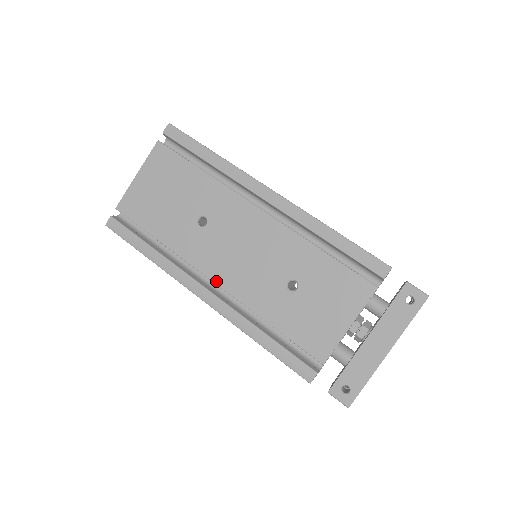
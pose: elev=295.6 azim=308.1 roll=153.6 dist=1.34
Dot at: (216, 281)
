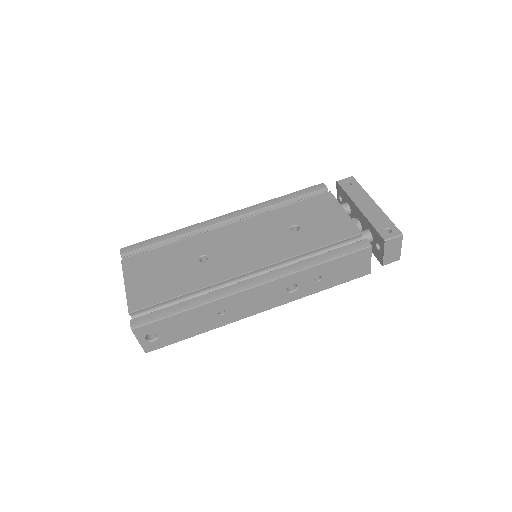
Dot at: (253, 269)
